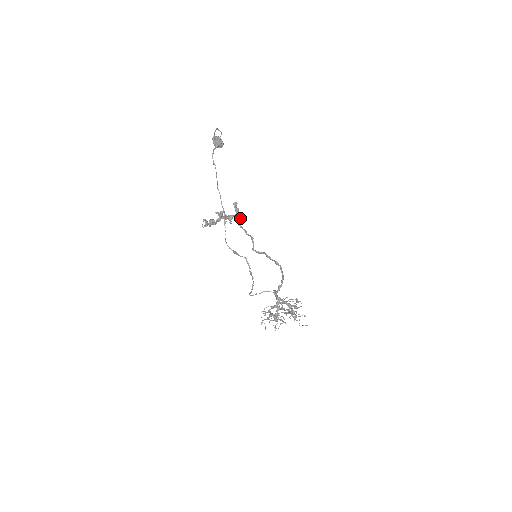
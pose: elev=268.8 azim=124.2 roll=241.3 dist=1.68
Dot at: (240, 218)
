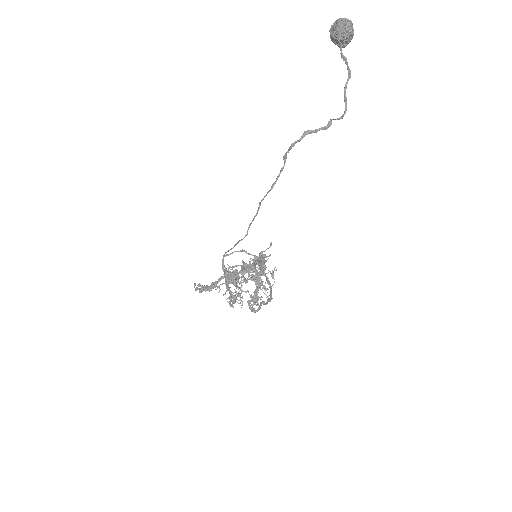
Dot at: occluded
